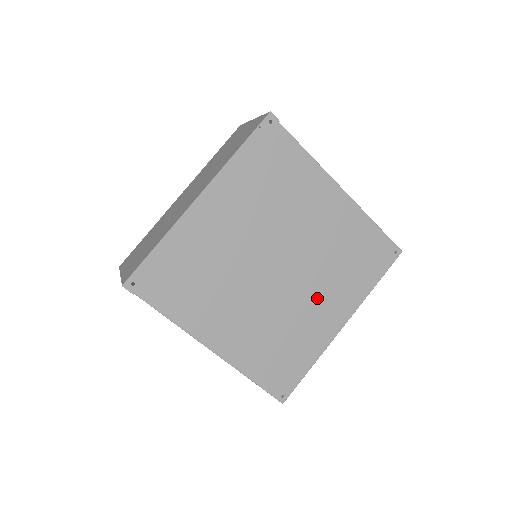
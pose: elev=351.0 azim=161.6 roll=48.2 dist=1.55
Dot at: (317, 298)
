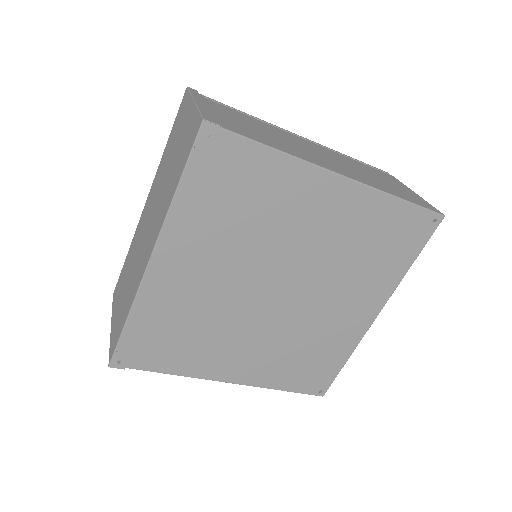
Dot at: (337, 302)
